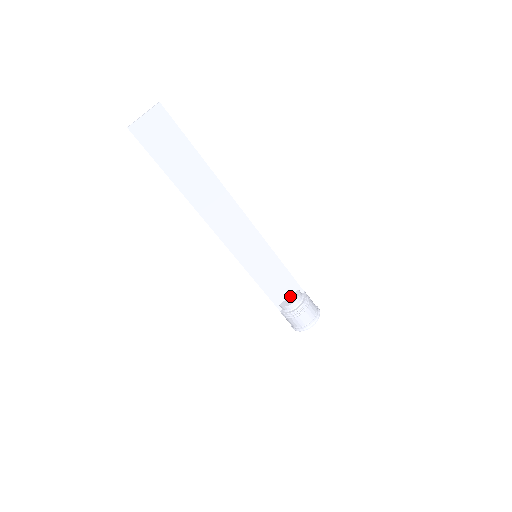
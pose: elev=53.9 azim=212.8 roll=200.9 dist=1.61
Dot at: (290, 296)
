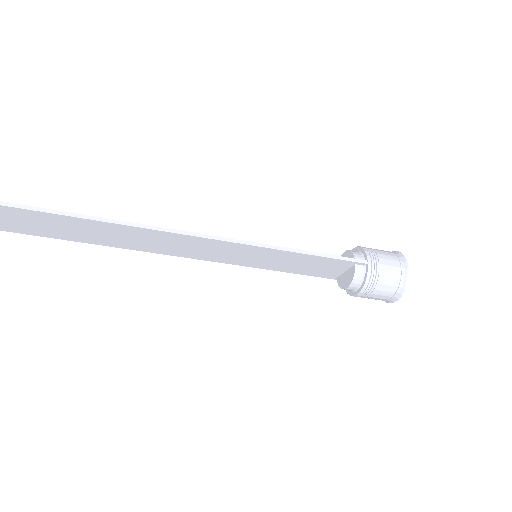
Dot at: (346, 271)
